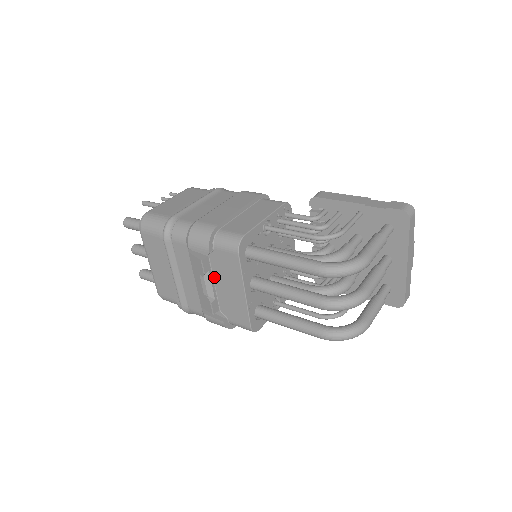
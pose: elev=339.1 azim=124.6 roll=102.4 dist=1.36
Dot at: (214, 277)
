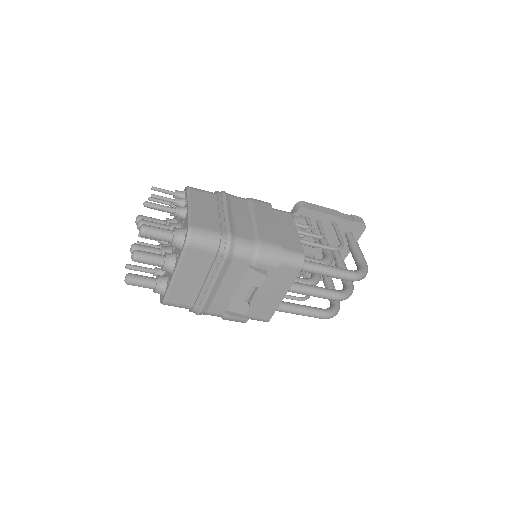
Dot at: occluded
